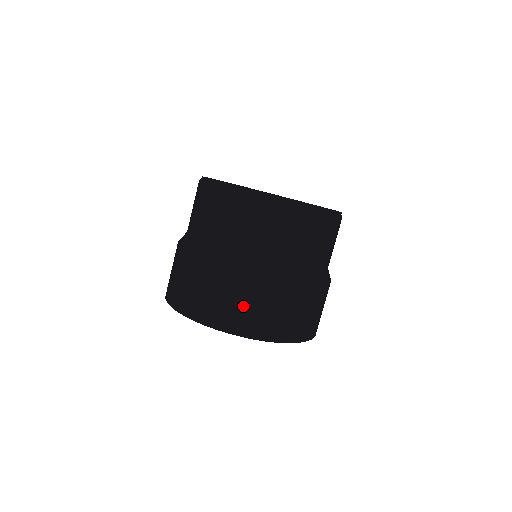
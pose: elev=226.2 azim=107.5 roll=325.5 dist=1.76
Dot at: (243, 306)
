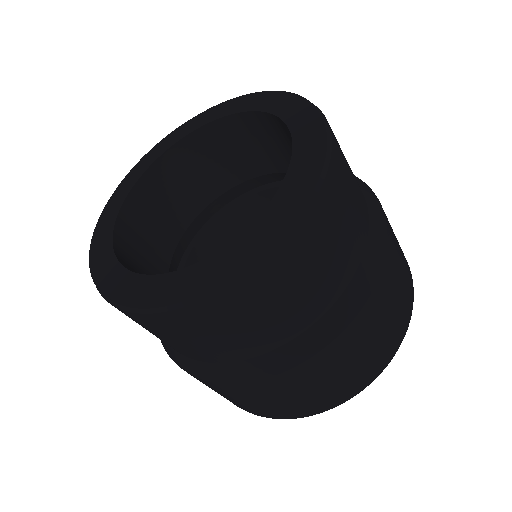
Dot at: (235, 400)
